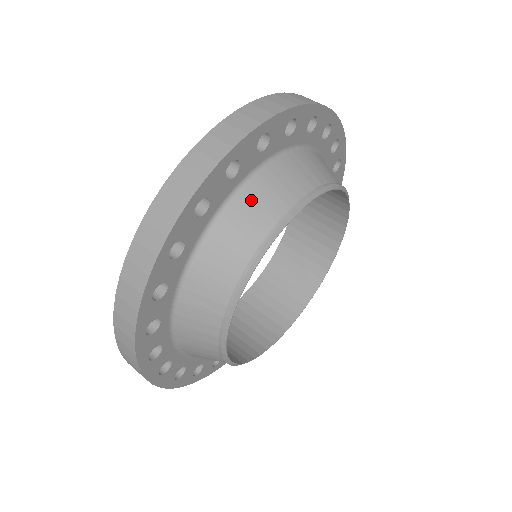
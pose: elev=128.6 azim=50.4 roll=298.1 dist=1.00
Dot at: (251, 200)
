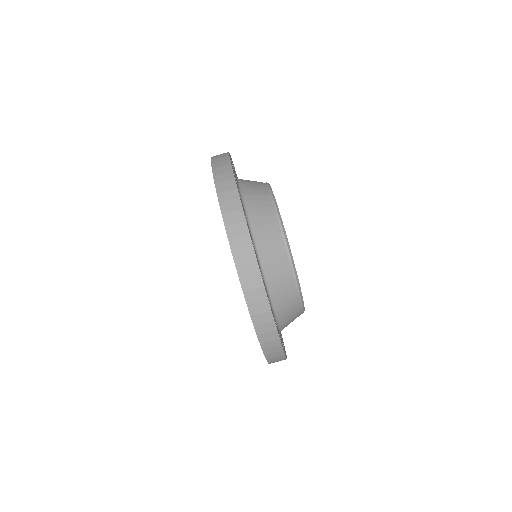
Dot at: (271, 269)
